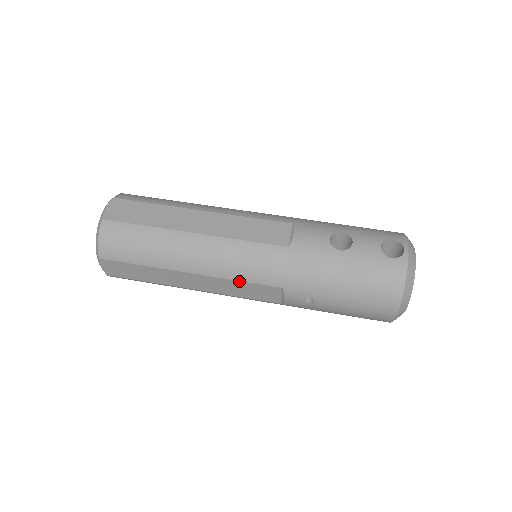
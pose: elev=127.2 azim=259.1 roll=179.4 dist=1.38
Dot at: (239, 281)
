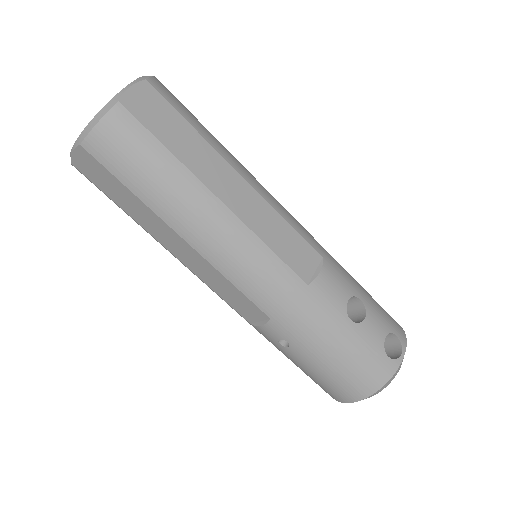
Dot at: (231, 283)
